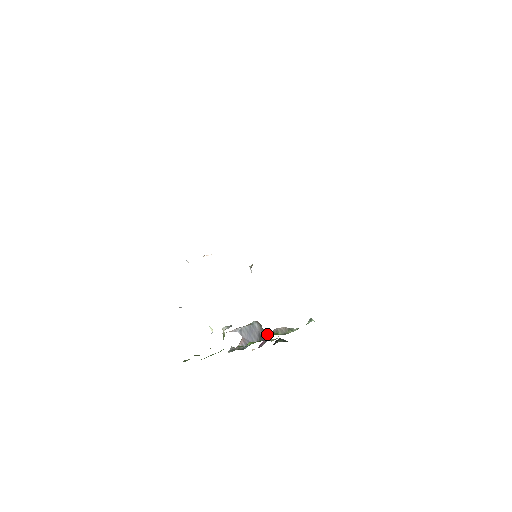
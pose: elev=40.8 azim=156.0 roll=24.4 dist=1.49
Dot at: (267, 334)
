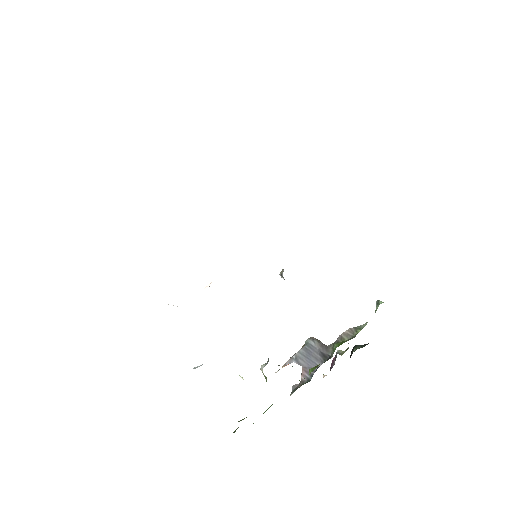
Dot at: (331, 348)
